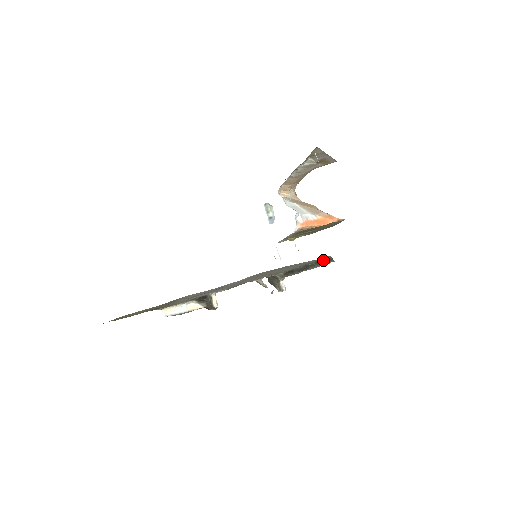
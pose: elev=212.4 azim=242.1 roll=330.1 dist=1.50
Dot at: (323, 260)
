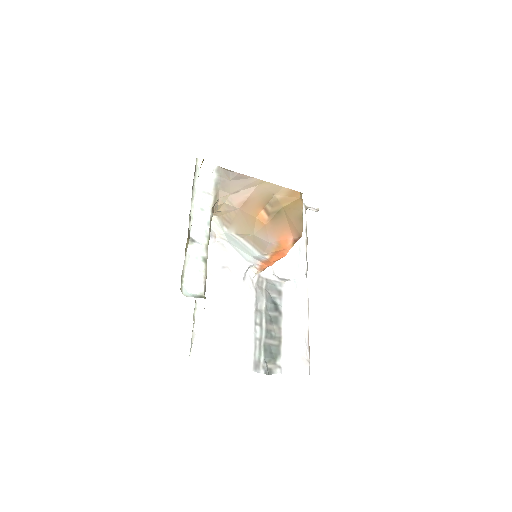
Dot at: occluded
